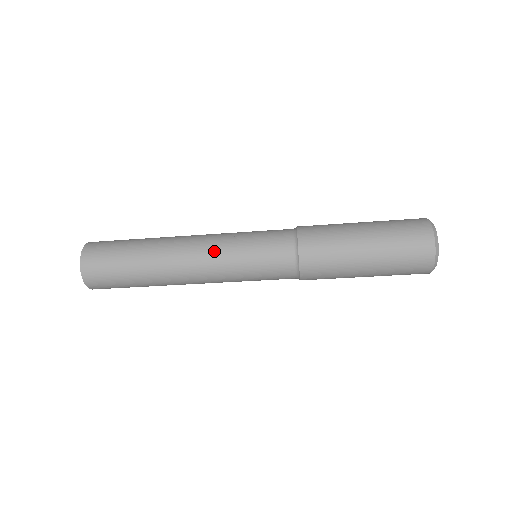
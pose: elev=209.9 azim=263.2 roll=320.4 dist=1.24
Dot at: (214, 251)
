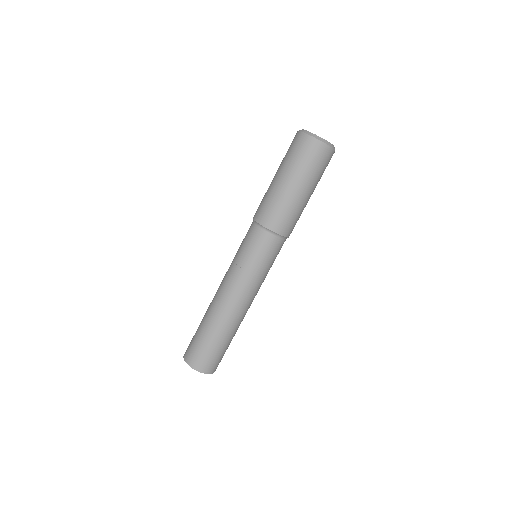
Dot at: (228, 275)
